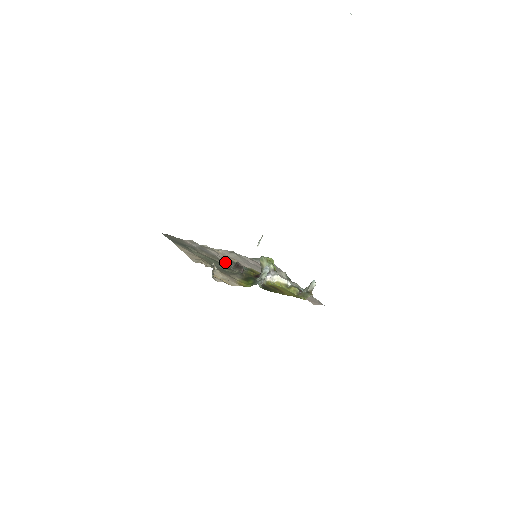
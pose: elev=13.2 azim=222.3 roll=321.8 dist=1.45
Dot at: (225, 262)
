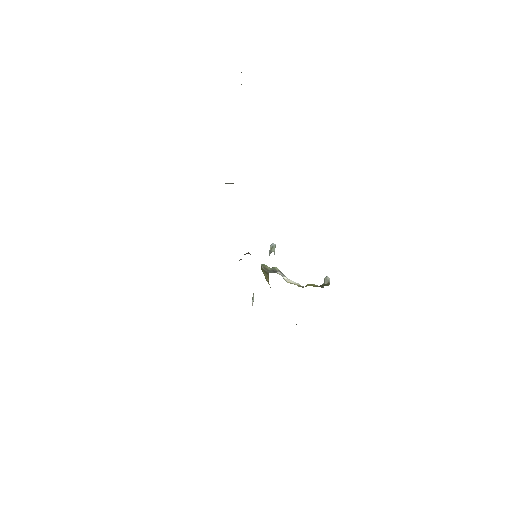
Dot at: occluded
